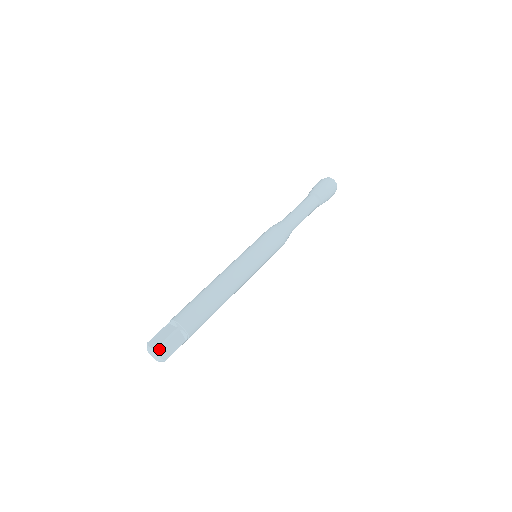
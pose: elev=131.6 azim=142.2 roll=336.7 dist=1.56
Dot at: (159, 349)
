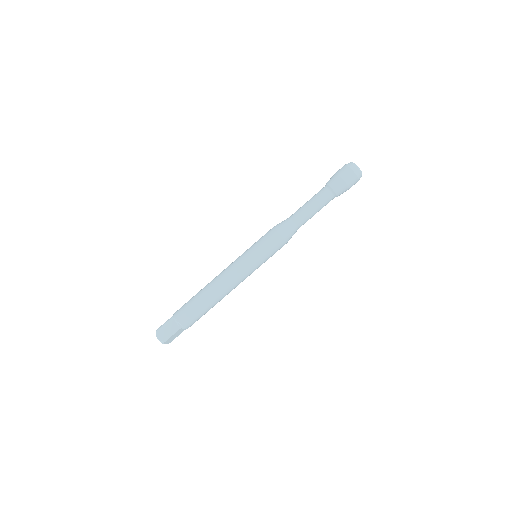
Dot at: (164, 342)
